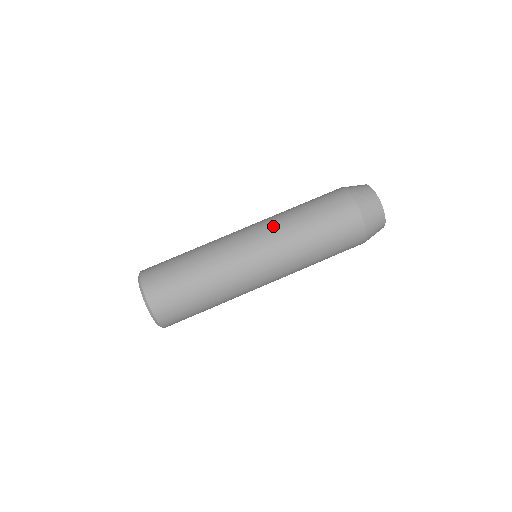
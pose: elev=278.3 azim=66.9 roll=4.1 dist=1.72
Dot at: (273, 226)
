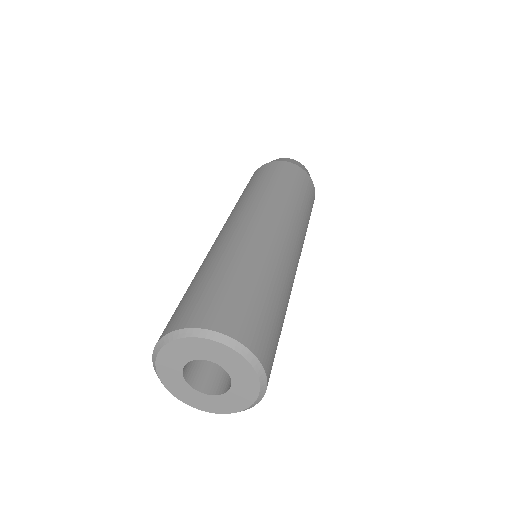
Dot at: (273, 204)
